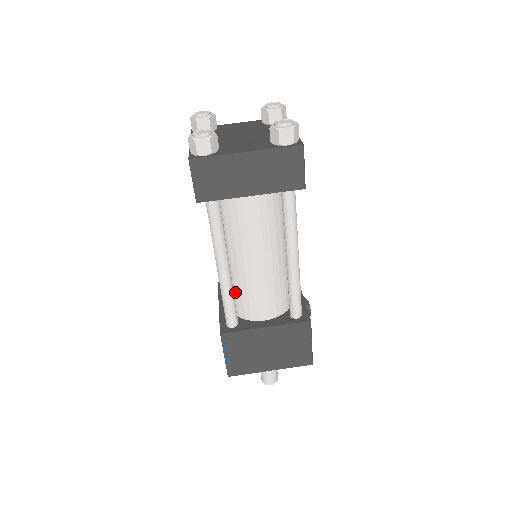
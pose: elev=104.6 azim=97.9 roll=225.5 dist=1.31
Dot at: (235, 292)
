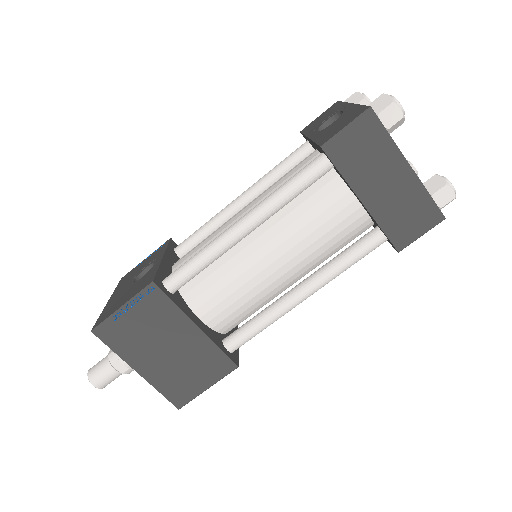
Dot at: occluded
